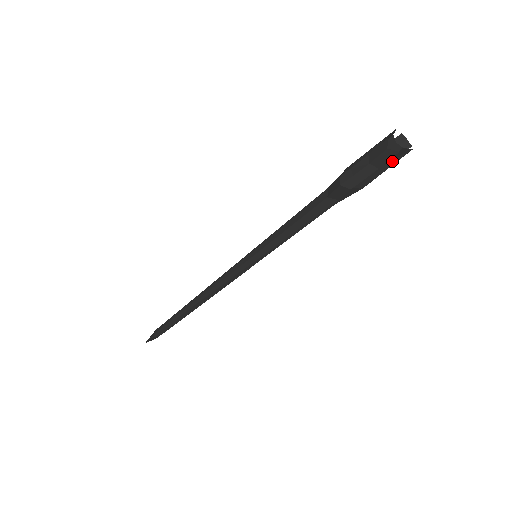
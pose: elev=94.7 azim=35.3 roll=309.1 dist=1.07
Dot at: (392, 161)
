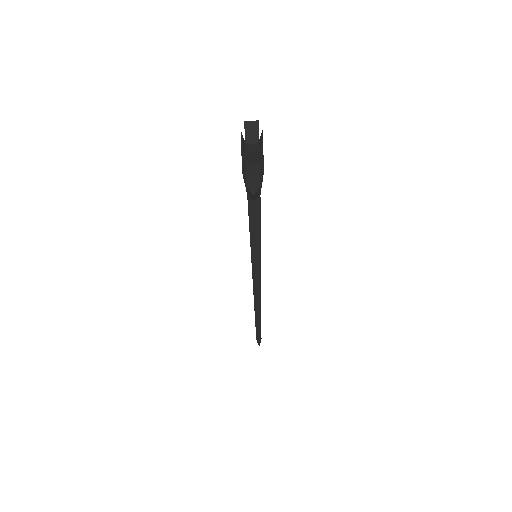
Dot at: (261, 147)
